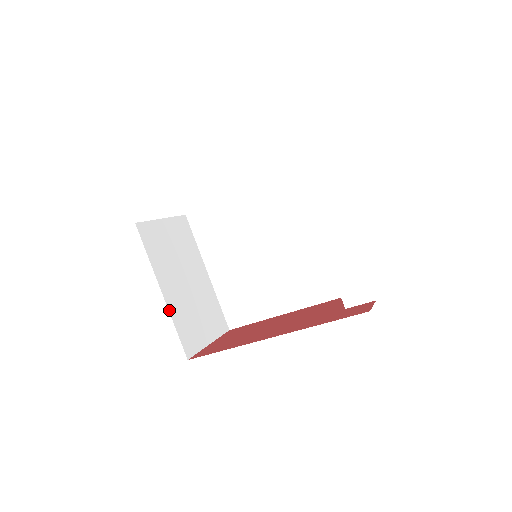
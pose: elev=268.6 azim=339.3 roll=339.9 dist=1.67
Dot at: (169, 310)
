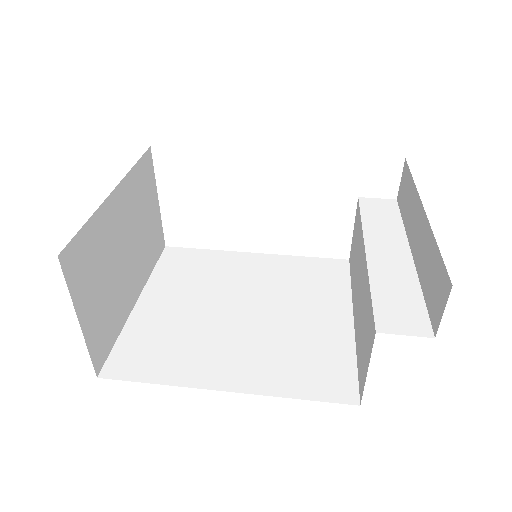
Dot at: (101, 206)
